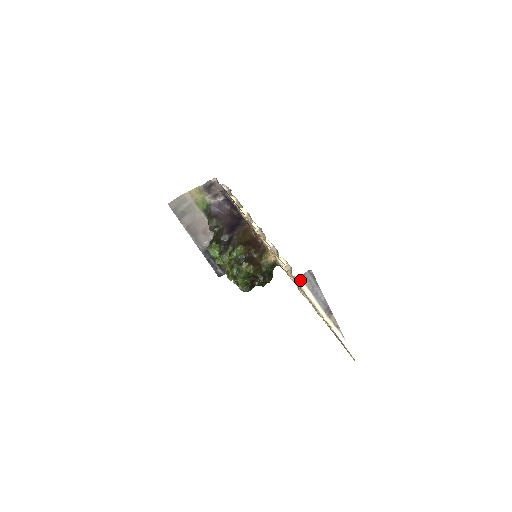
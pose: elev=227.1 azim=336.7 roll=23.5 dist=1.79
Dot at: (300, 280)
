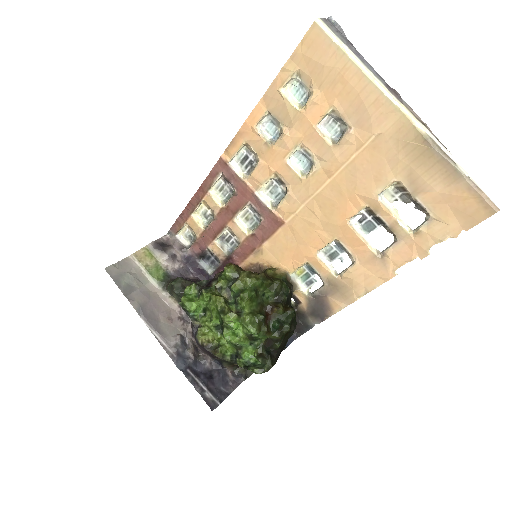
Dot at: (324, 24)
